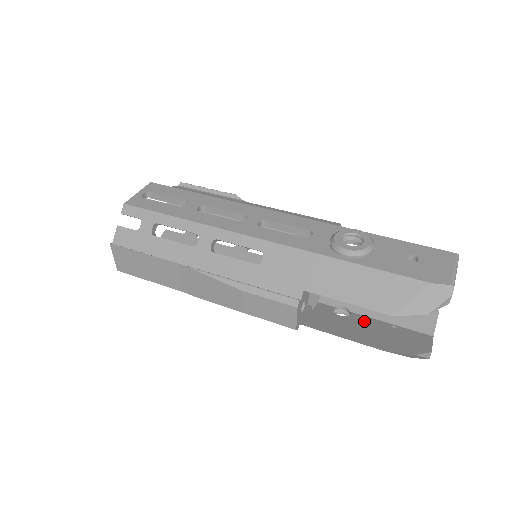
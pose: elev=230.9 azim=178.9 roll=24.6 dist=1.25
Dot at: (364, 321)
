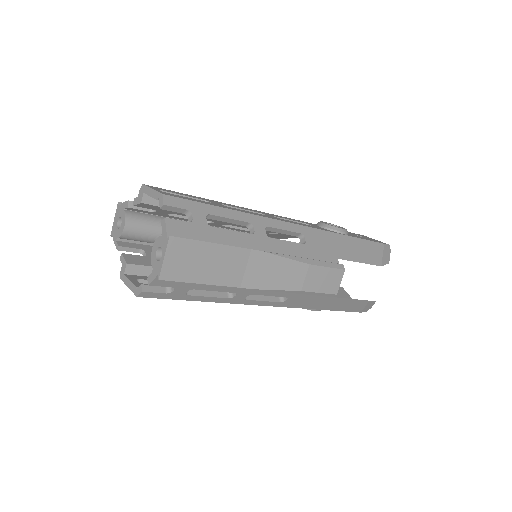
Dot at: occluded
